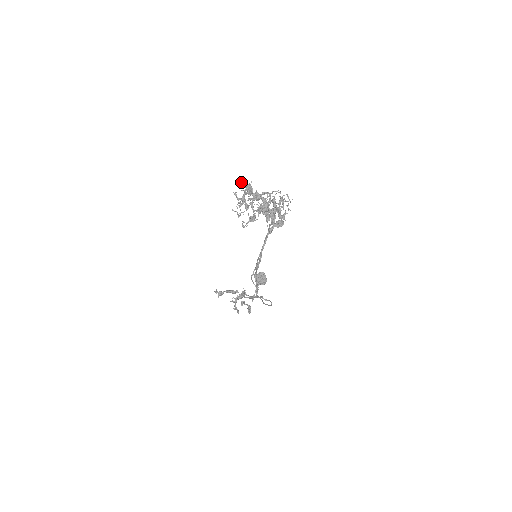
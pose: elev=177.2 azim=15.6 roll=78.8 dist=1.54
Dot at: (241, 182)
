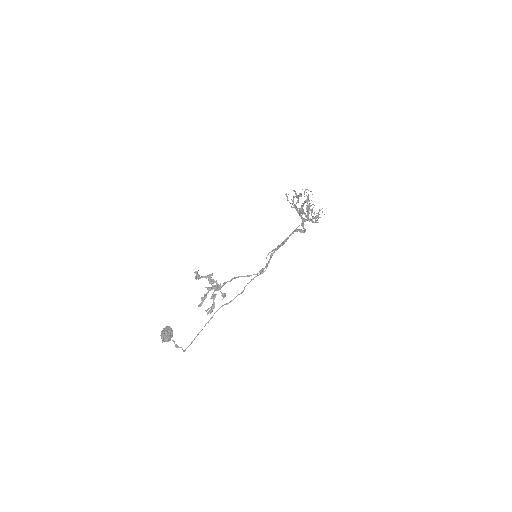
Dot at: (288, 194)
